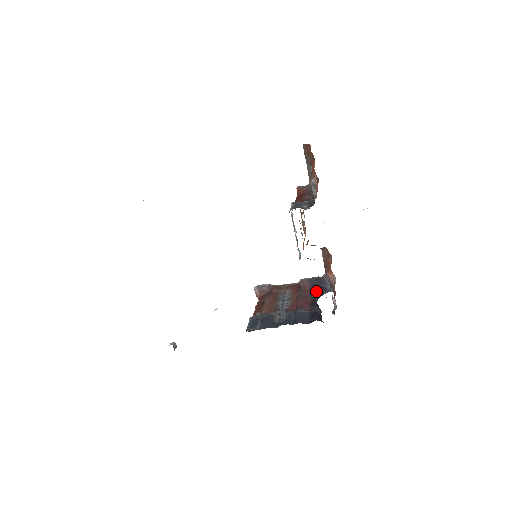
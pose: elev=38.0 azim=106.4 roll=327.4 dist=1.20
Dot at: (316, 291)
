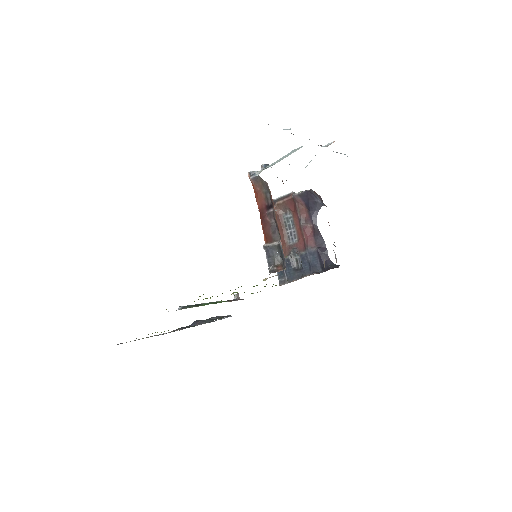
Dot at: (311, 210)
